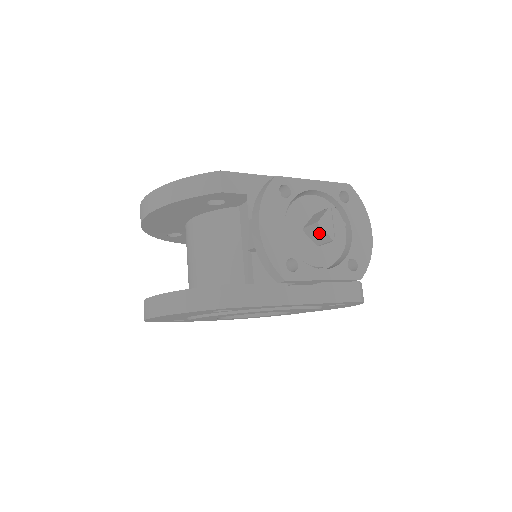
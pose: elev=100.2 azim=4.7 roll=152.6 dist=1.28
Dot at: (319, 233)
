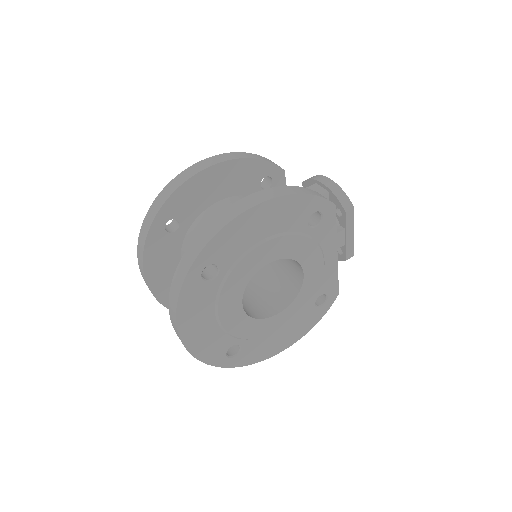
Dot at: occluded
